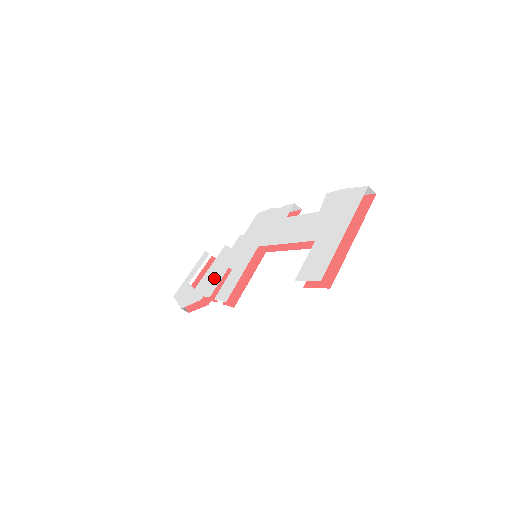
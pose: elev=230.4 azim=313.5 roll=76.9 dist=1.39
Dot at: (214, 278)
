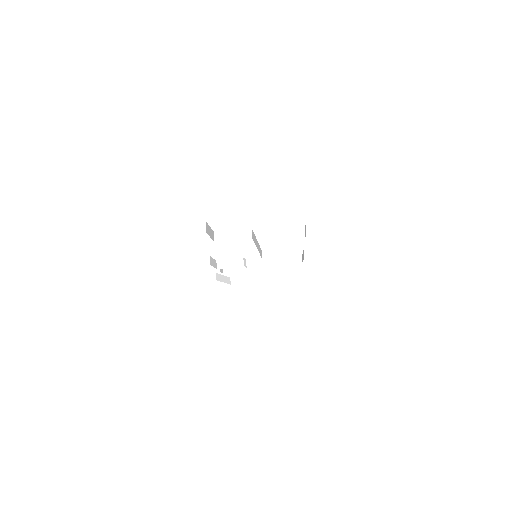
Dot at: occluded
